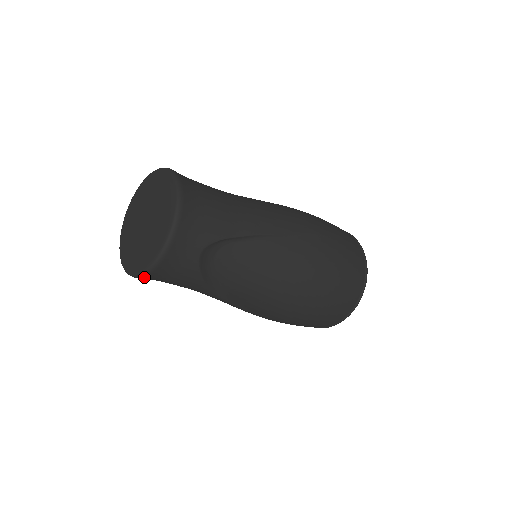
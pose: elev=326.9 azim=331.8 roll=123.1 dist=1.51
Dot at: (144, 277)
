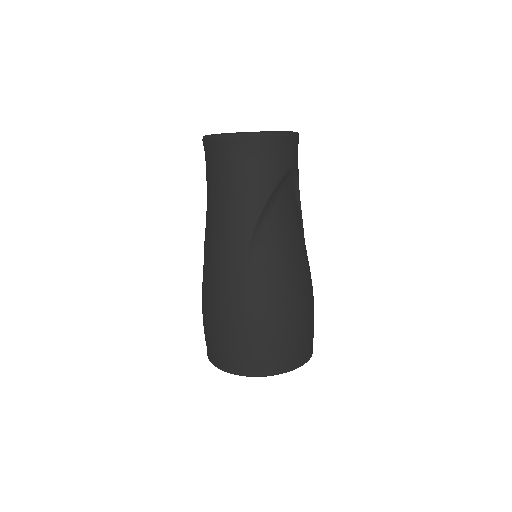
Dot at: (254, 138)
